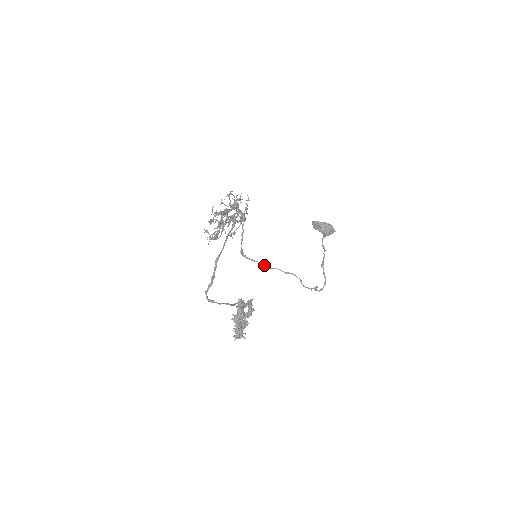
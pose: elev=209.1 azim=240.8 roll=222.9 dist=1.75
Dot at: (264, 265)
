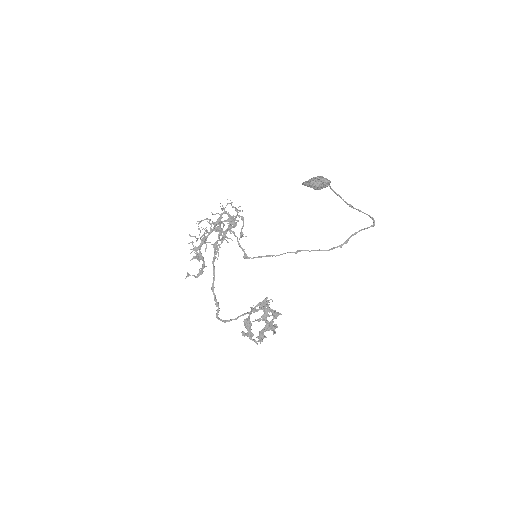
Dot at: (272, 256)
